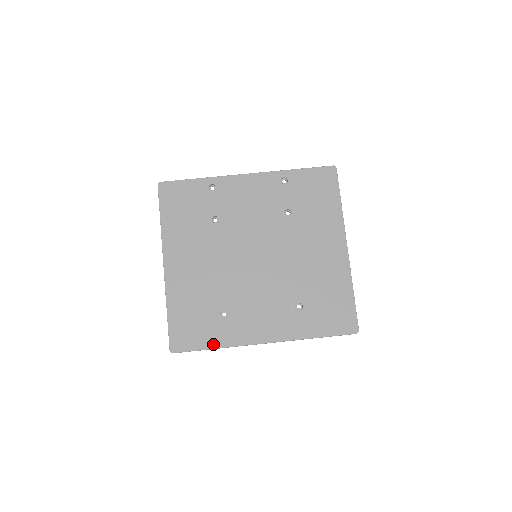
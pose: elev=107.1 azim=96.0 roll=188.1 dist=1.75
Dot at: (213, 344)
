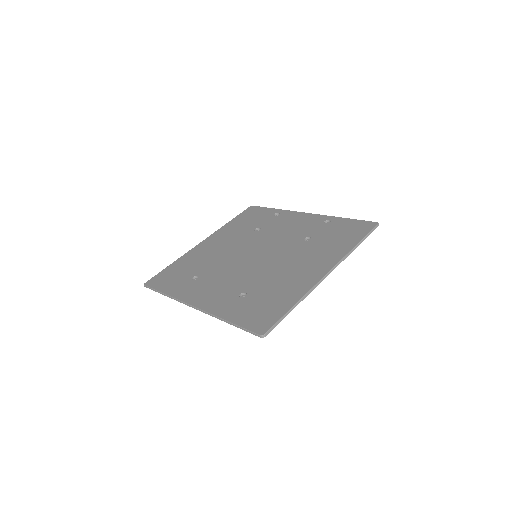
Dot at: (167, 291)
